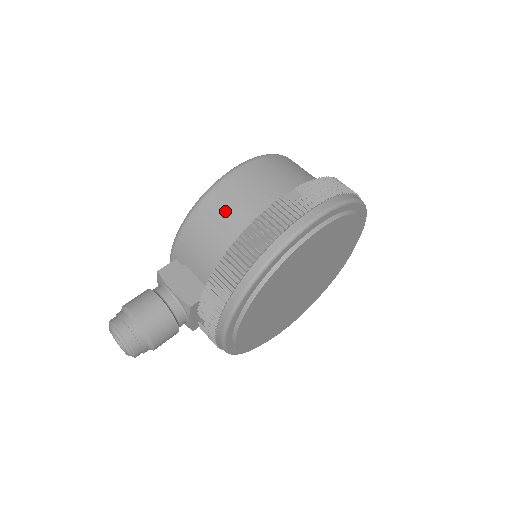
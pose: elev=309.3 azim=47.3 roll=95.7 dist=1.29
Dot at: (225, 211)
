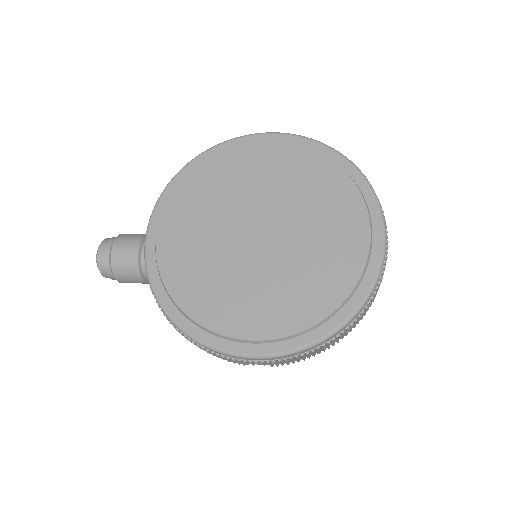
Dot at: occluded
